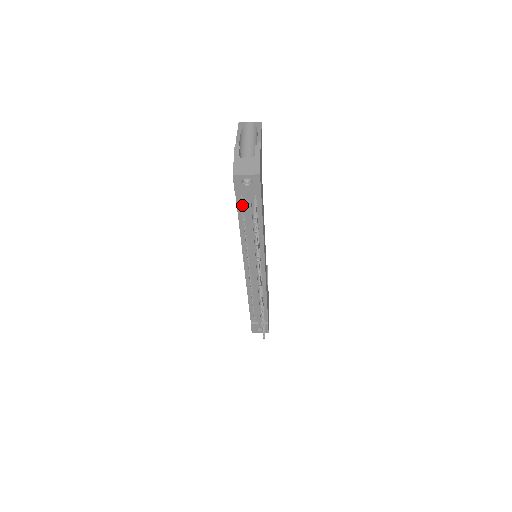
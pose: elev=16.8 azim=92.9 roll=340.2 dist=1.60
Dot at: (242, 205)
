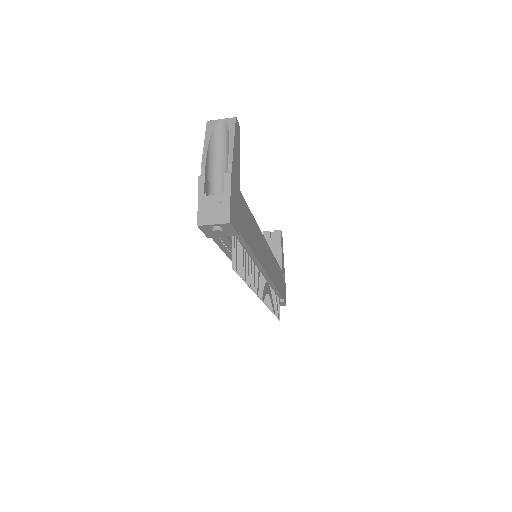
Dot at: occluded
